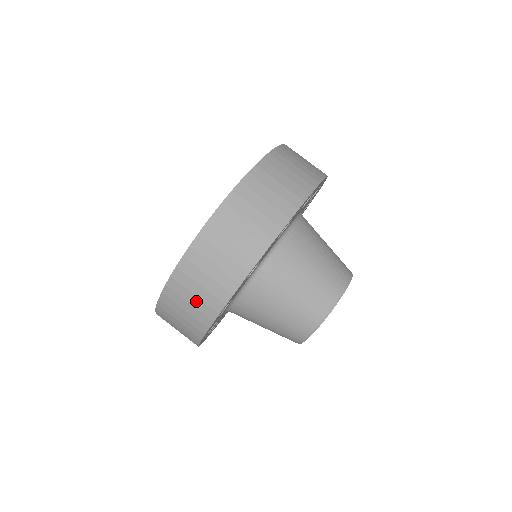
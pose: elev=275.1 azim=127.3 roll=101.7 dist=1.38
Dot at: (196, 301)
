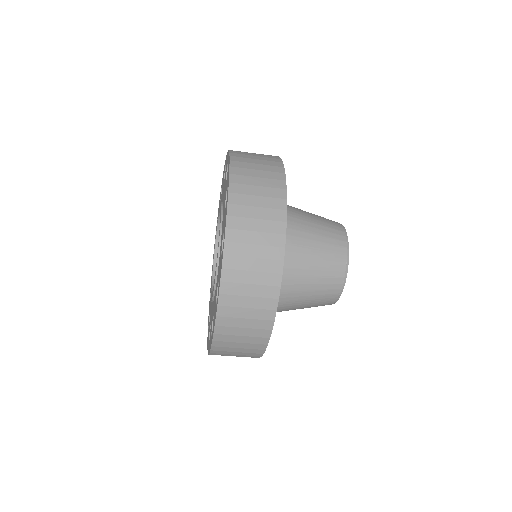
Dot at: occluded
